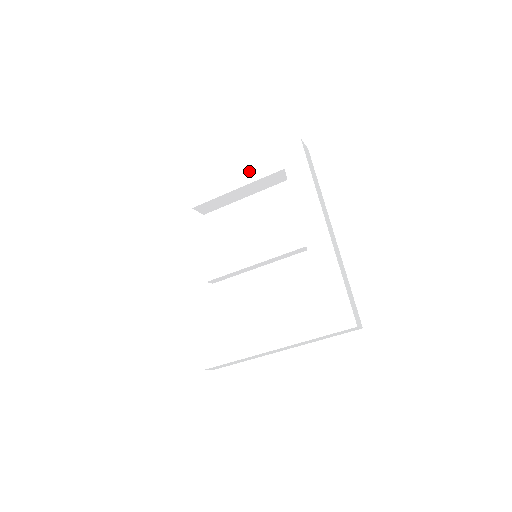
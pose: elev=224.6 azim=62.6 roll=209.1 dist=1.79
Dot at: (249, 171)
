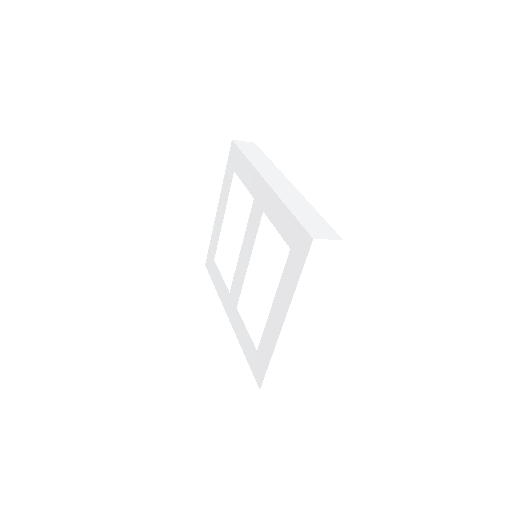
Dot at: (223, 197)
